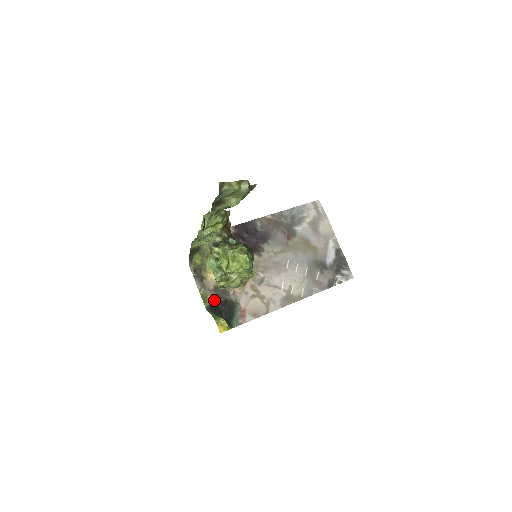
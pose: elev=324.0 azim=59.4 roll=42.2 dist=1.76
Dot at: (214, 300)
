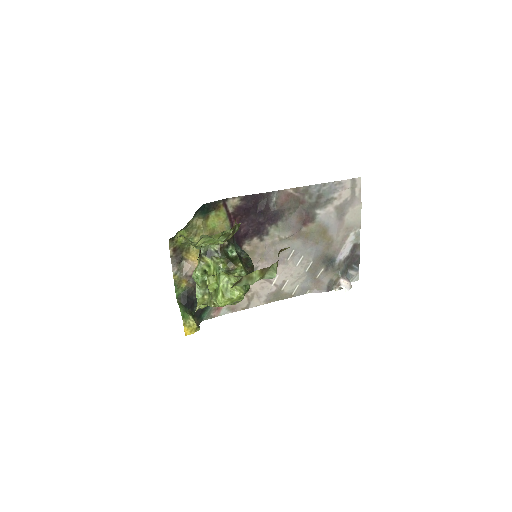
Dot at: (189, 288)
